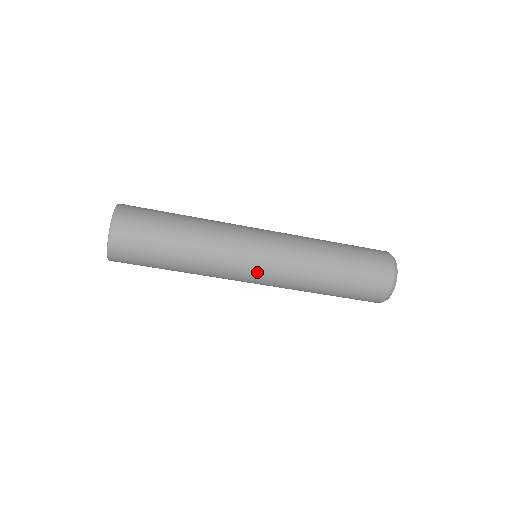
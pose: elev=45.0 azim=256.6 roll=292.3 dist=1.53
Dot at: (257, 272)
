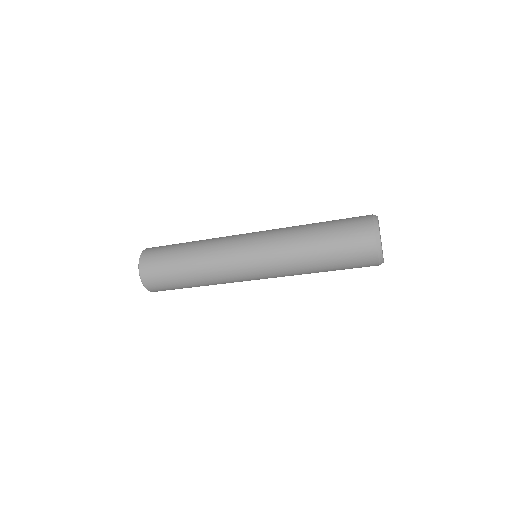
Dot at: (249, 259)
